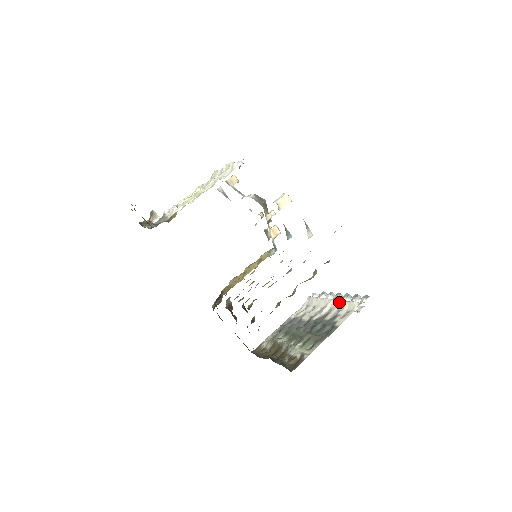
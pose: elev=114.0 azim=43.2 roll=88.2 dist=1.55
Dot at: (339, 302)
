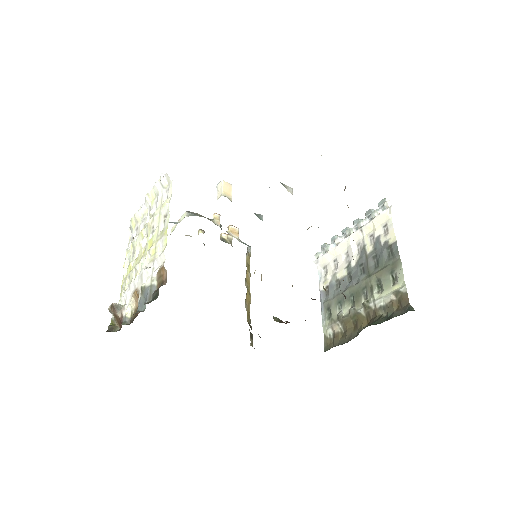
Dot at: (361, 230)
